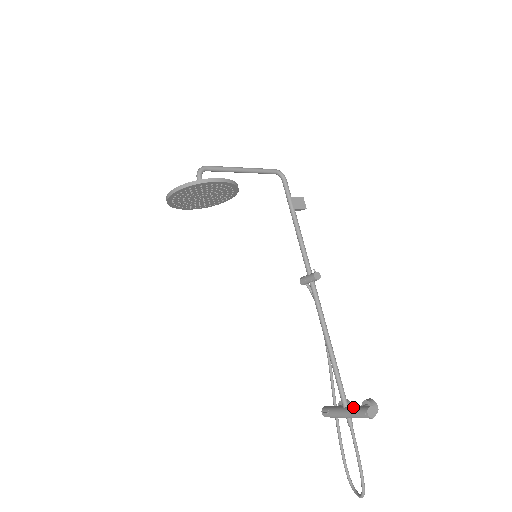
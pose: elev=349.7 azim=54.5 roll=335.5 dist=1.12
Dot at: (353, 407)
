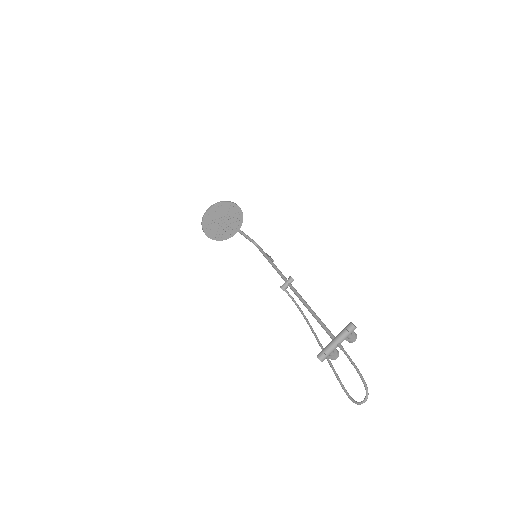
Dot at: (340, 332)
